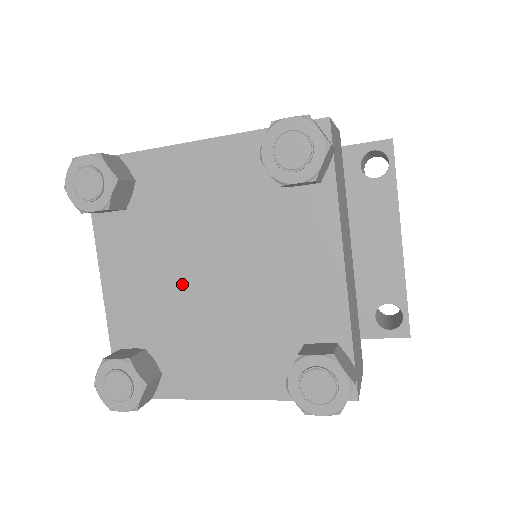
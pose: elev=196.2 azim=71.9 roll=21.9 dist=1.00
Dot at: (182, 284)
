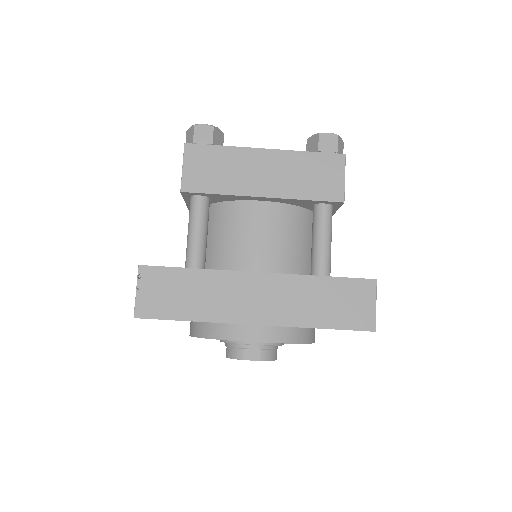
Dot at: occluded
